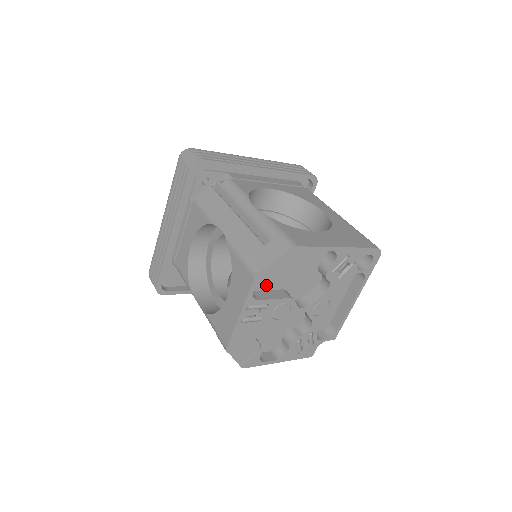
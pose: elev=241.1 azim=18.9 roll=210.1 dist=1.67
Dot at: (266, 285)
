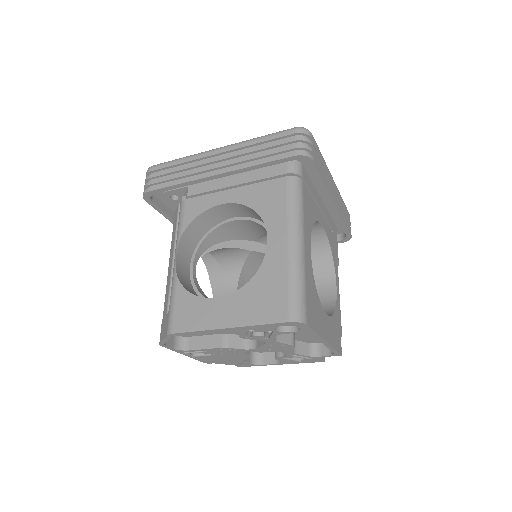
Dot at: (199, 334)
